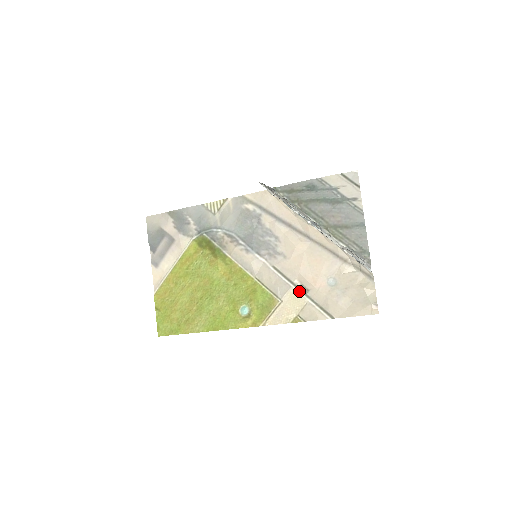
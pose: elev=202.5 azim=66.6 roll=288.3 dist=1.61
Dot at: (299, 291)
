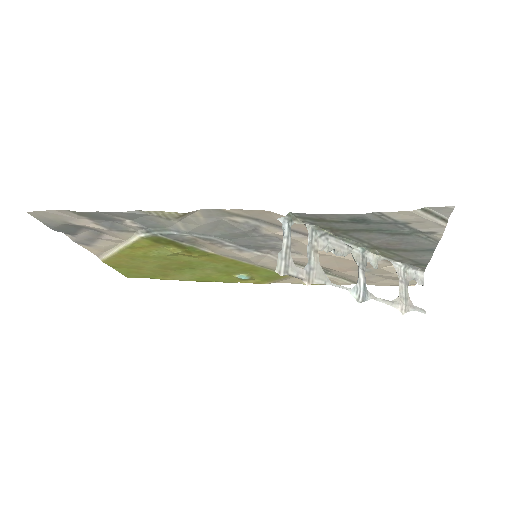
Dot at: occluded
